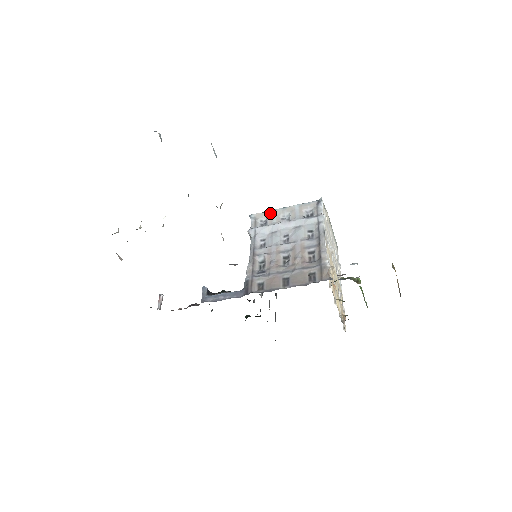
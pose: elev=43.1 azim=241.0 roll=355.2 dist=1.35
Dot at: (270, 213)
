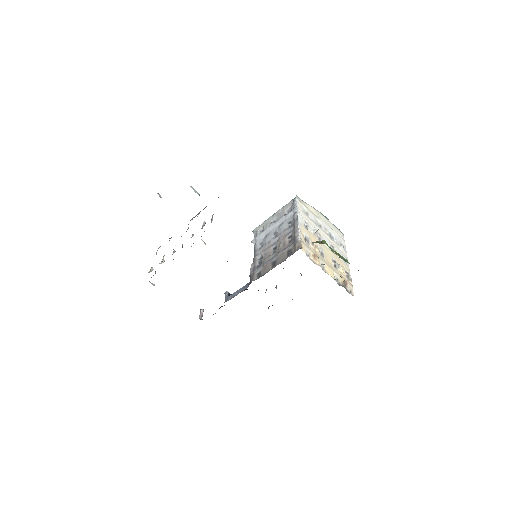
Dot at: (265, 223)
